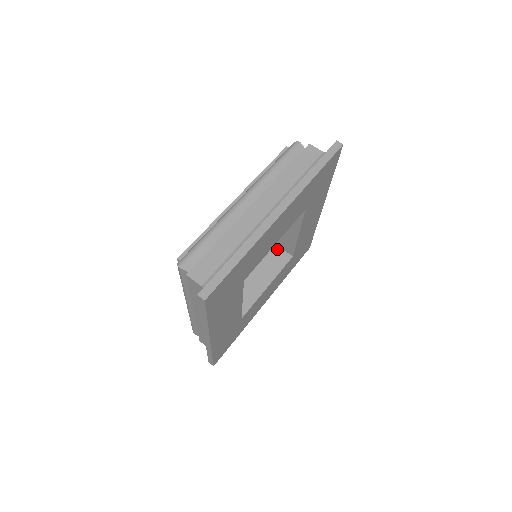
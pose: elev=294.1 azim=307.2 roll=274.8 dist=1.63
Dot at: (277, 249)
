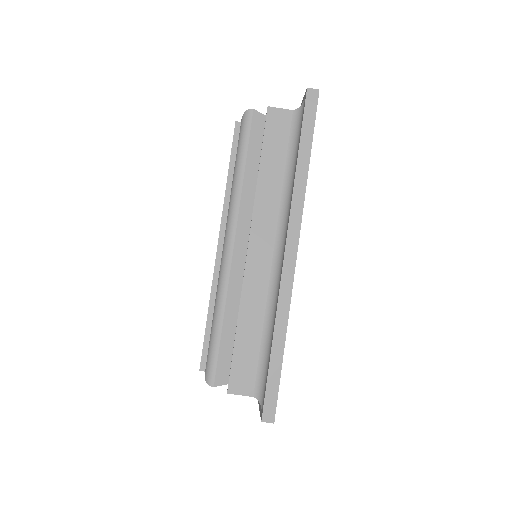
Dot at: occluded
